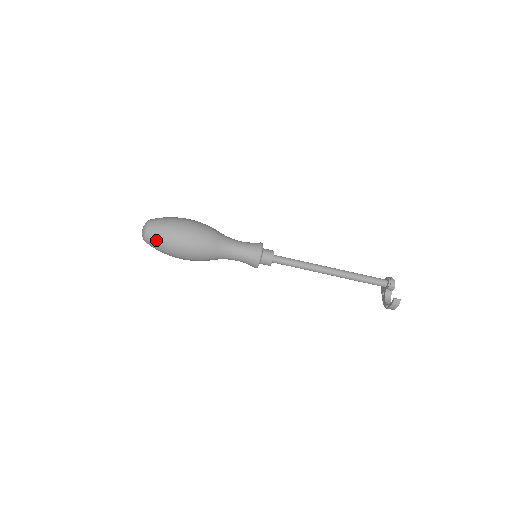
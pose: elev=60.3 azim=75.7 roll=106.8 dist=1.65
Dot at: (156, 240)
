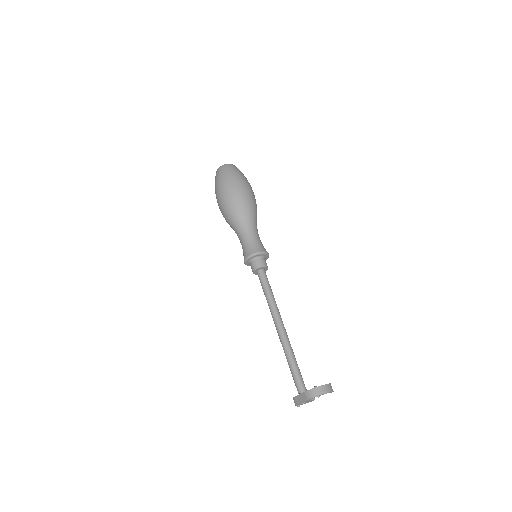
Dot at: (239, 170)
